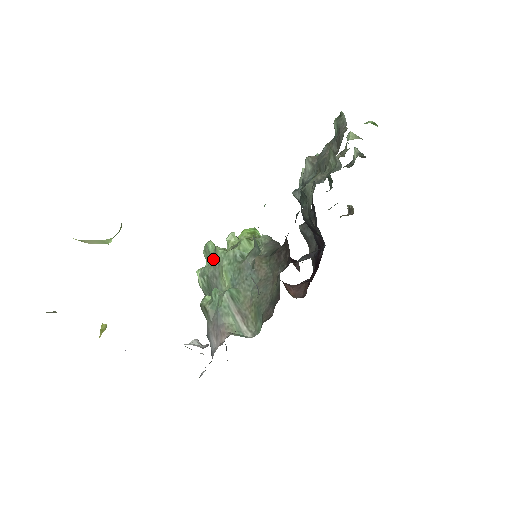
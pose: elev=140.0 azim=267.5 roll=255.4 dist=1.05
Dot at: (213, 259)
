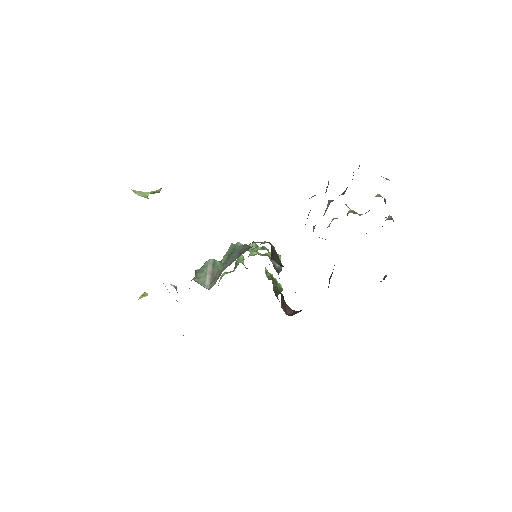
Dot at: occluded
